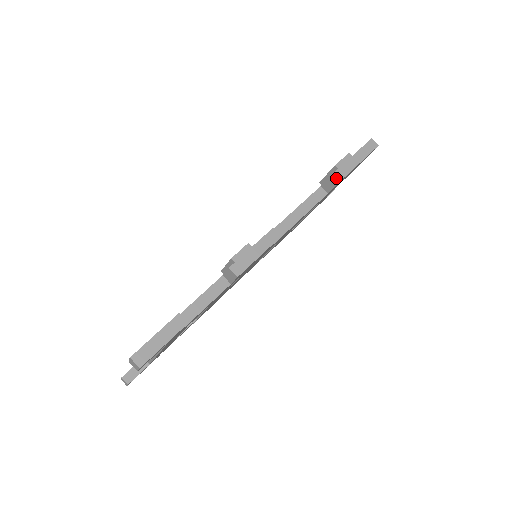
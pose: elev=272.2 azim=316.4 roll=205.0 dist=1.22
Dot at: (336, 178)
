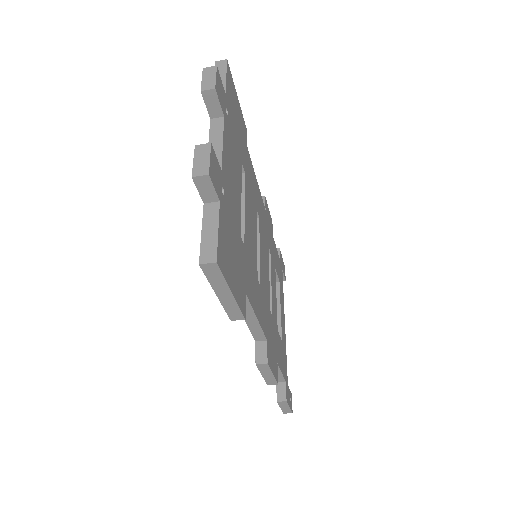
Dot at: (237, 318)
